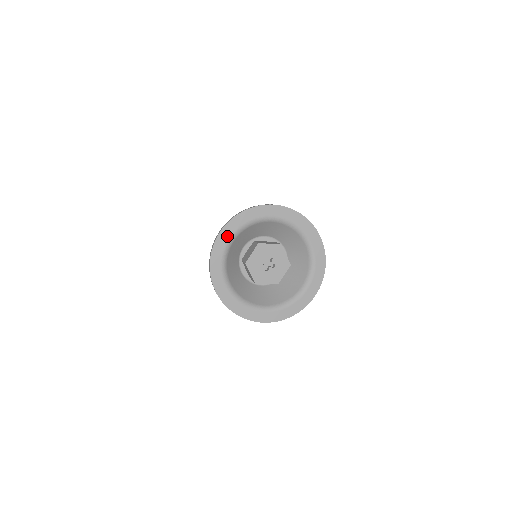
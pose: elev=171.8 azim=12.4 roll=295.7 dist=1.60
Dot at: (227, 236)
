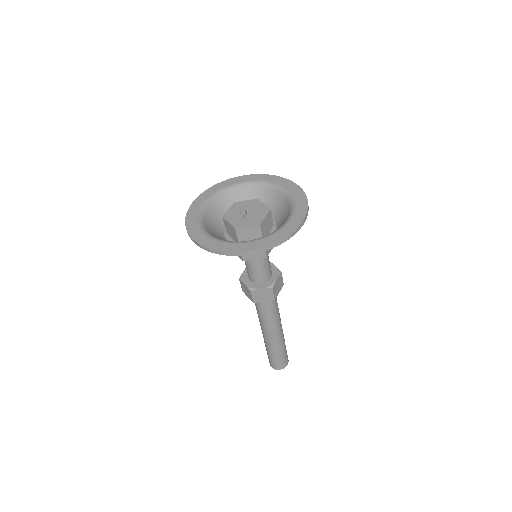
Dot at: (201, 201)
